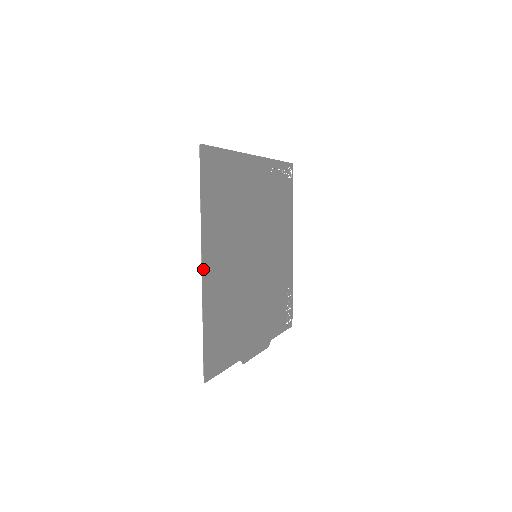
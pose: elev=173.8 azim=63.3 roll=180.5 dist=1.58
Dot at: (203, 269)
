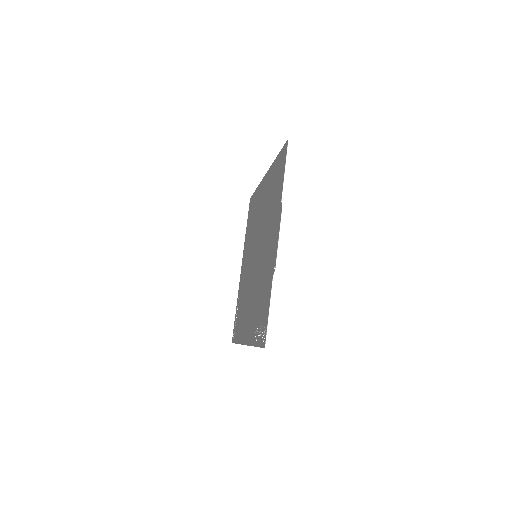
Dot at: occluded
